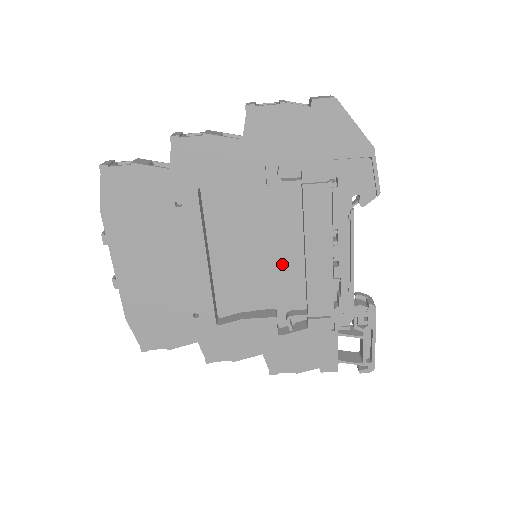
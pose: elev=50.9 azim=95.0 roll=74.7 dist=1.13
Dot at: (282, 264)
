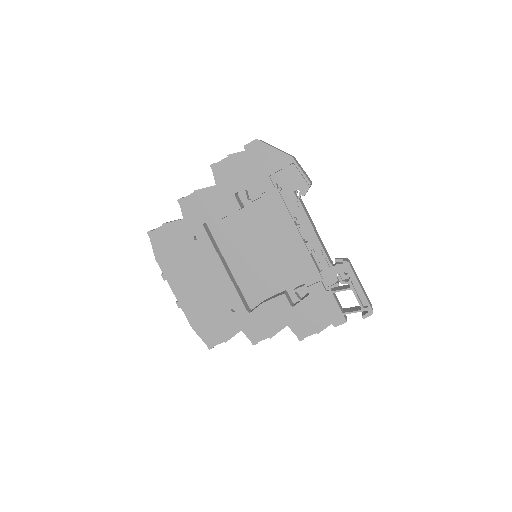
Dot at: (275, 256)
